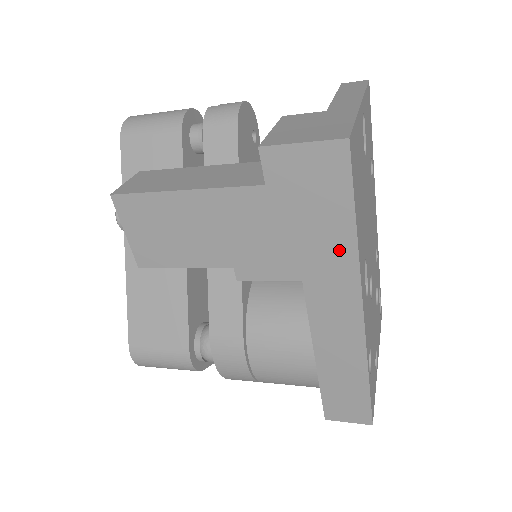
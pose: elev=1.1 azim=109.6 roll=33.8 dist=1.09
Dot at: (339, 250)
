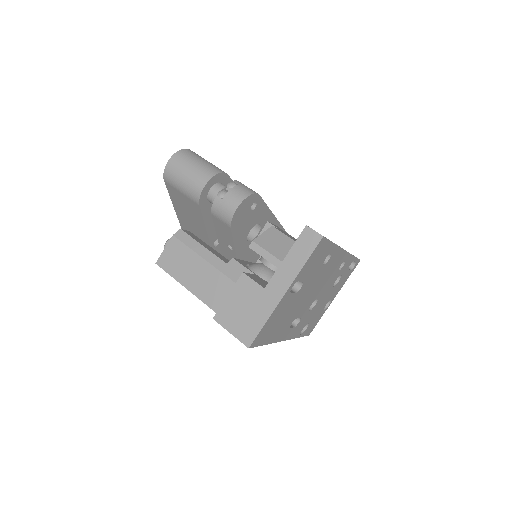
Dot at: occluded
